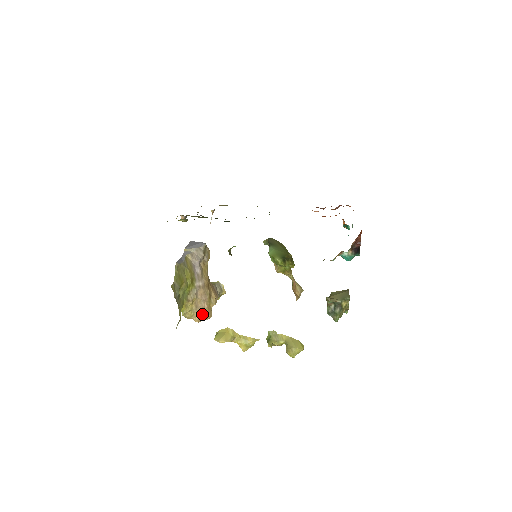
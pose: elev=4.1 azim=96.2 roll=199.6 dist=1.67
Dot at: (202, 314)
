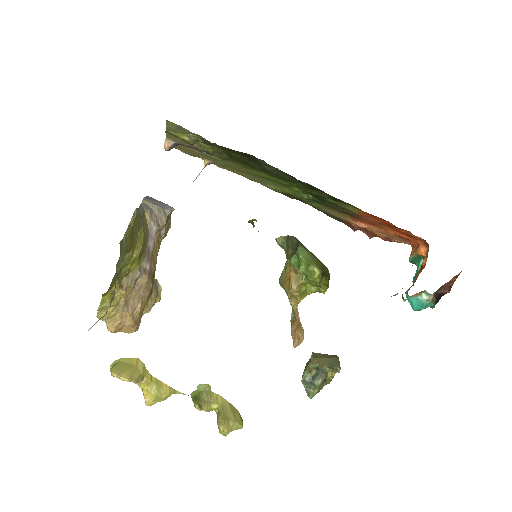
Dot at: (127, 320)
